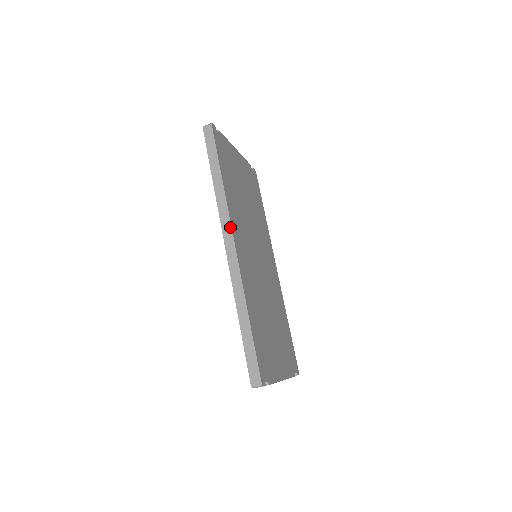
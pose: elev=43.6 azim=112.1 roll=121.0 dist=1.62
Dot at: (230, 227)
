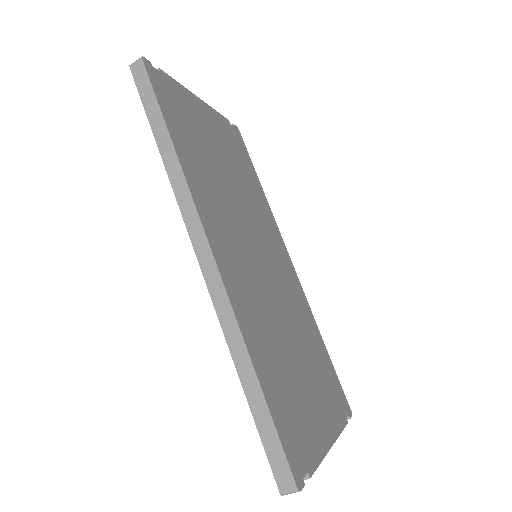
Dot at: (199, 223)
